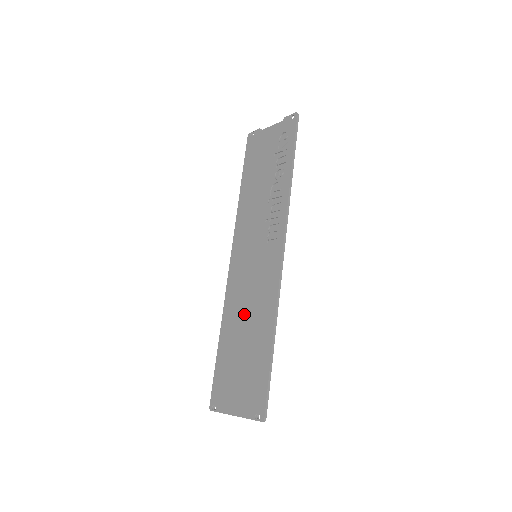
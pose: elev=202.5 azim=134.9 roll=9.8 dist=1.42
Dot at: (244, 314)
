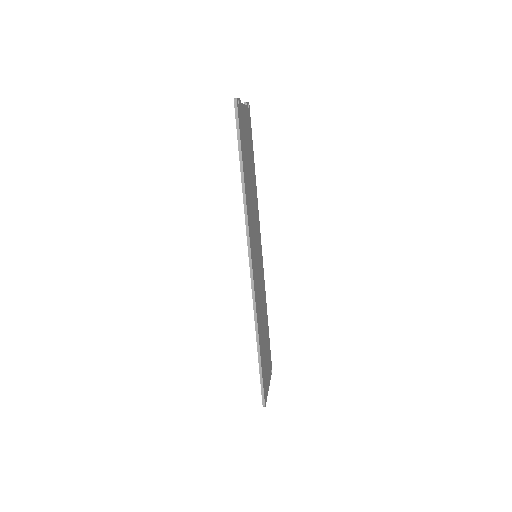
Dot at: occluded
